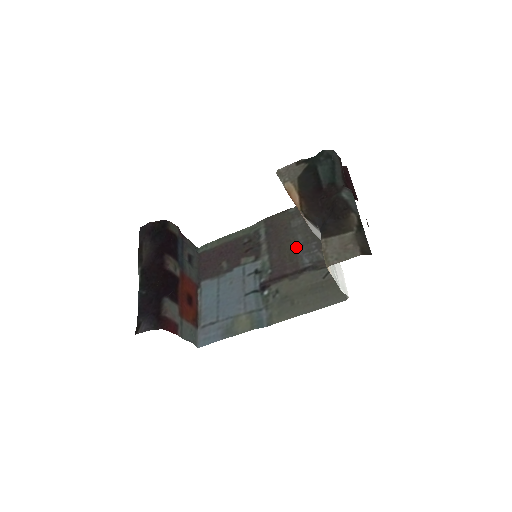
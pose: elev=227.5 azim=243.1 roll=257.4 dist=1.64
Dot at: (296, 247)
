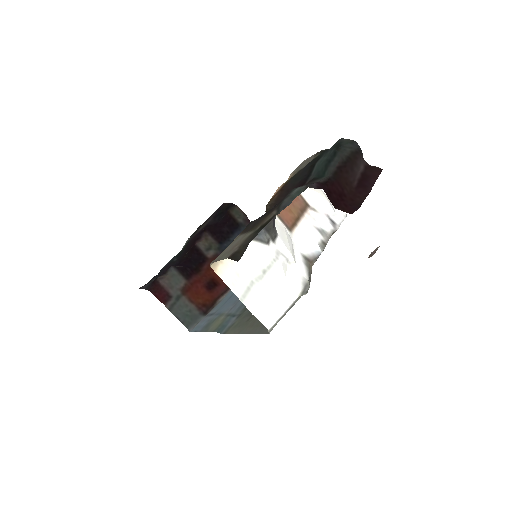
Dot at: occluded
